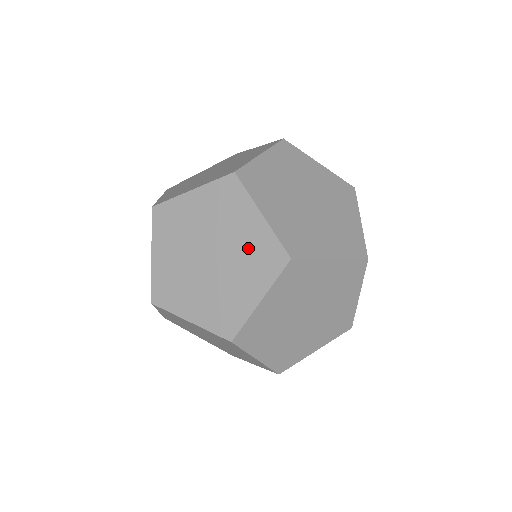
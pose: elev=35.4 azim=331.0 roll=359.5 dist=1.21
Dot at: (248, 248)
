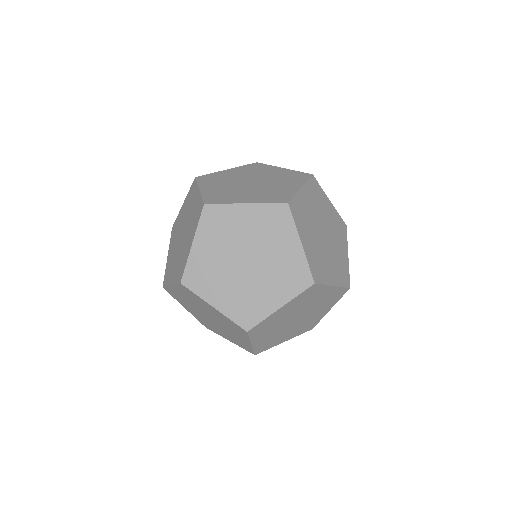
Dot at: (282, 265)
